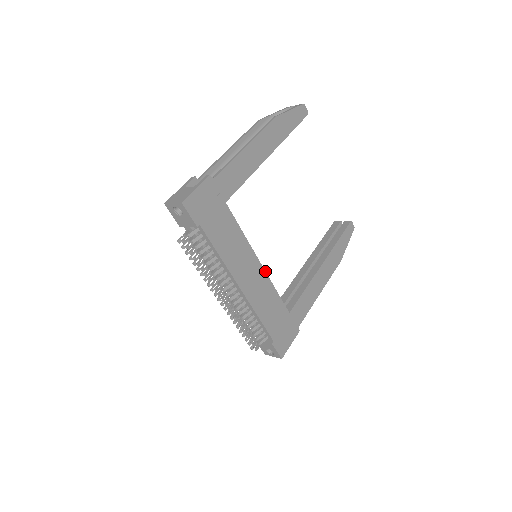
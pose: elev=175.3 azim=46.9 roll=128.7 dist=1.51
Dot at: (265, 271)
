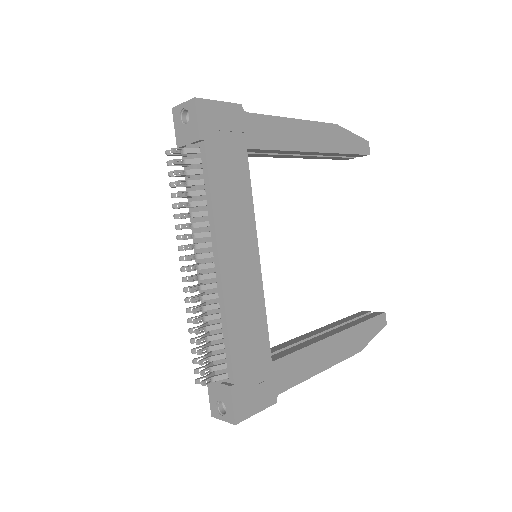
Dot at: (261, 274)
